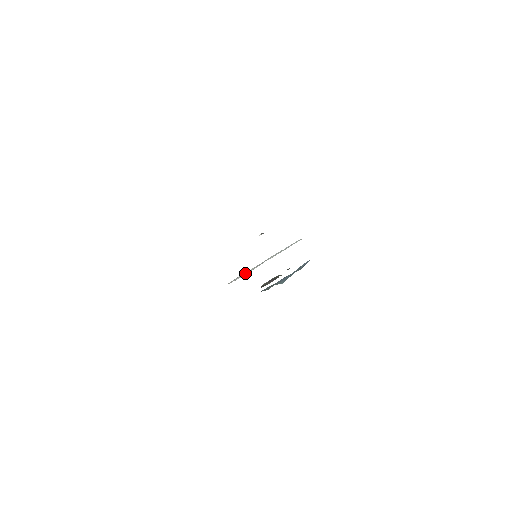
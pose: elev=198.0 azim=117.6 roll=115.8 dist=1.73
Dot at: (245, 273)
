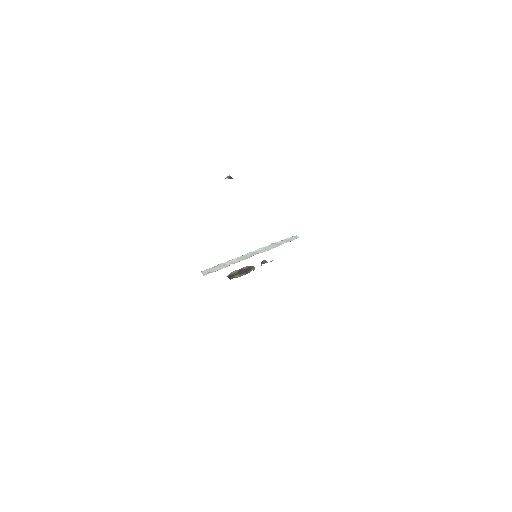
Dot at: (226, 263)
